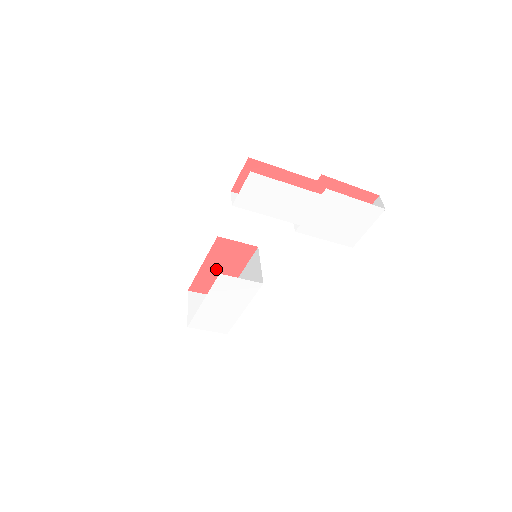
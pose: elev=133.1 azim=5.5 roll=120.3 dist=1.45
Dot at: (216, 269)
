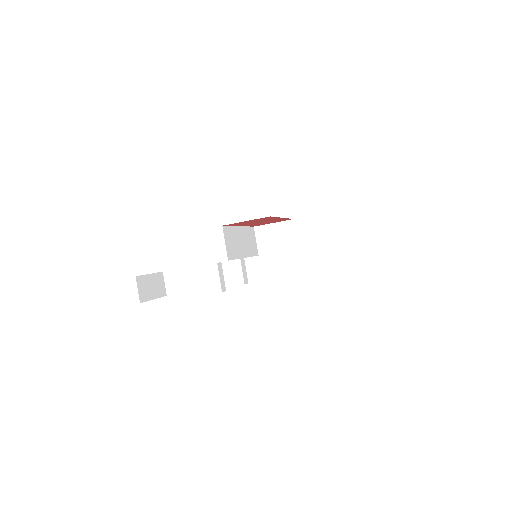
Dot at: (256, 223)
